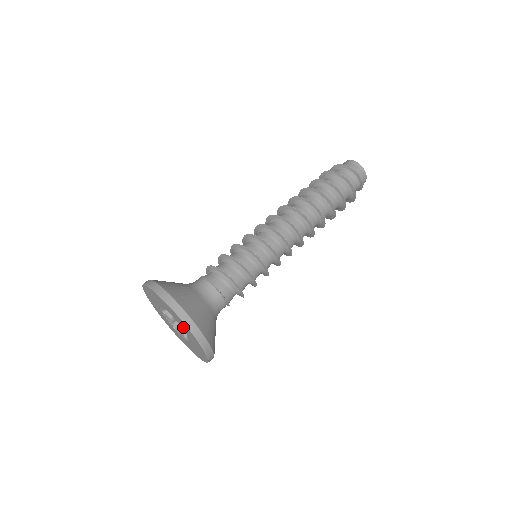
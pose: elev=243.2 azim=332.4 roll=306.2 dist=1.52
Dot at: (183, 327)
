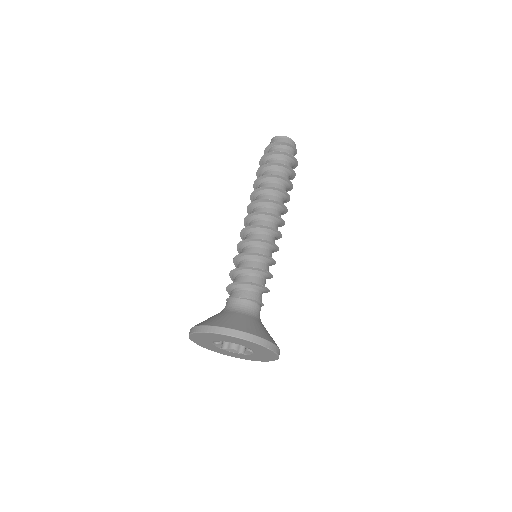
Dot at: (228, 340)
